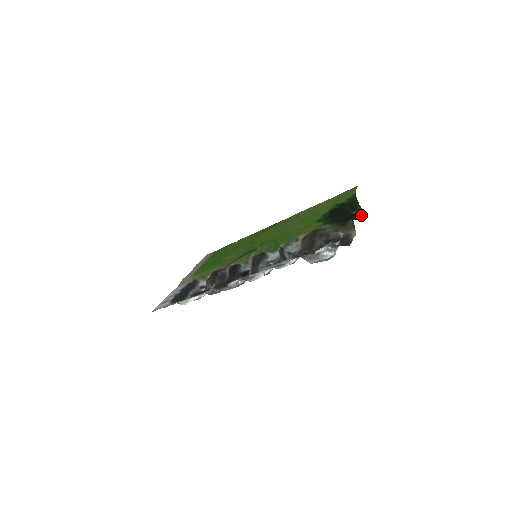
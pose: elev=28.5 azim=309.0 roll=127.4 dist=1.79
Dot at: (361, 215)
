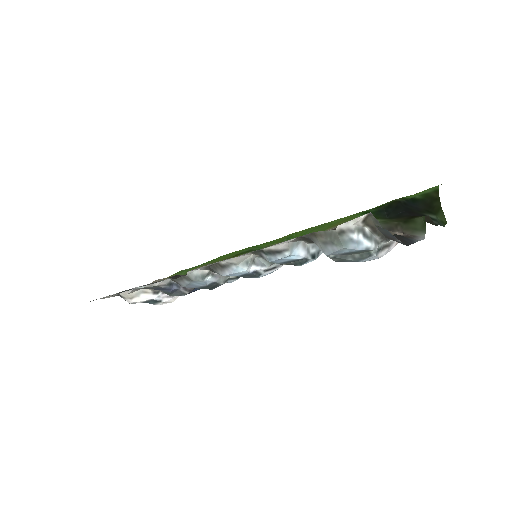
Dot at: (441, 223)
